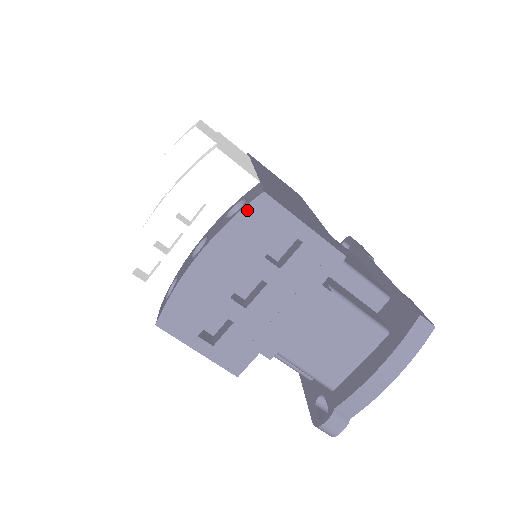
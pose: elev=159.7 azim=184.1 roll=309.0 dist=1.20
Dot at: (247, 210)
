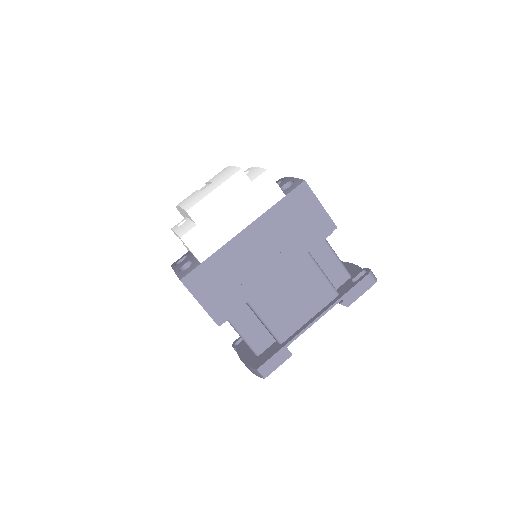
Dot at: occluded
